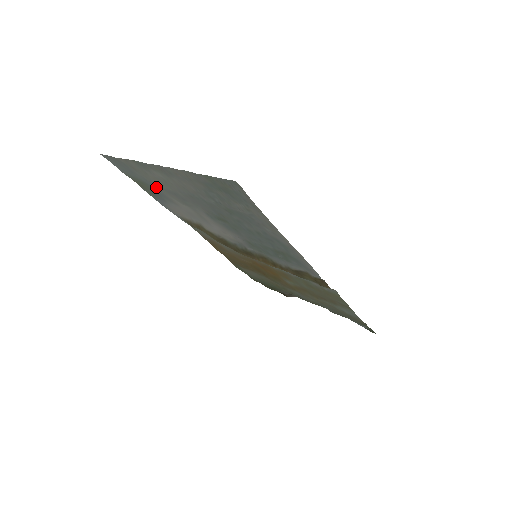
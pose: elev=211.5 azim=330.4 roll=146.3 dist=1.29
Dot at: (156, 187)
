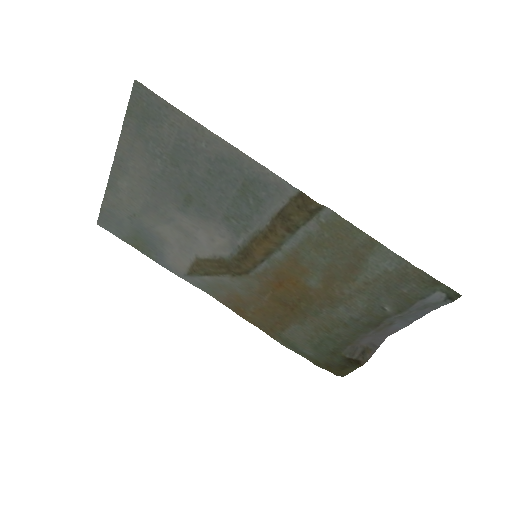
Dot at: (139, 221)
